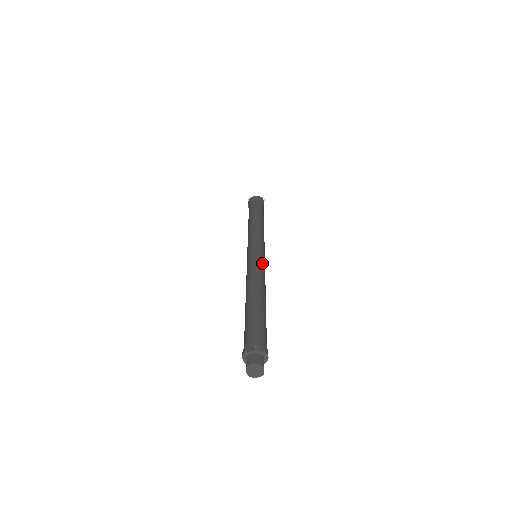
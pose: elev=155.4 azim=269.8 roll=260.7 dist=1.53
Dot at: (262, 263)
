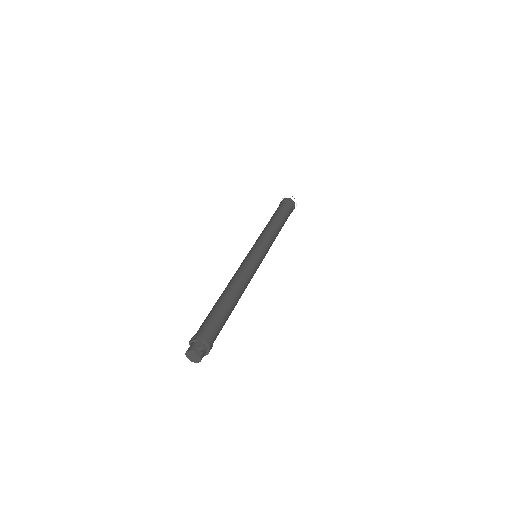
Dot at: (248, 261)
